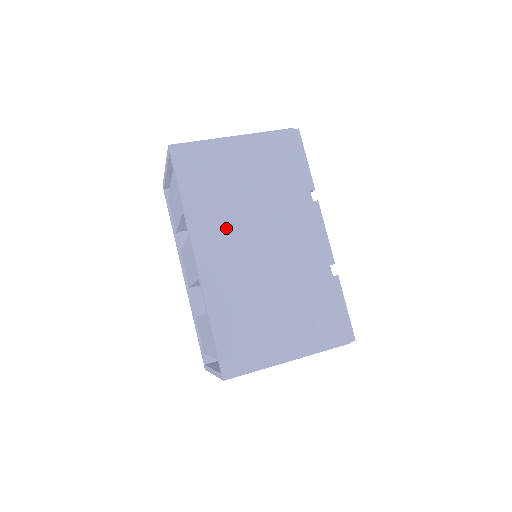
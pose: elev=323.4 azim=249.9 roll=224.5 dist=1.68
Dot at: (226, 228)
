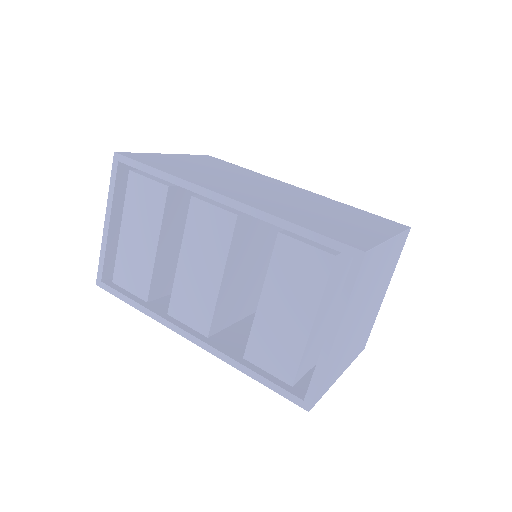
Dot at: (224, 183)
